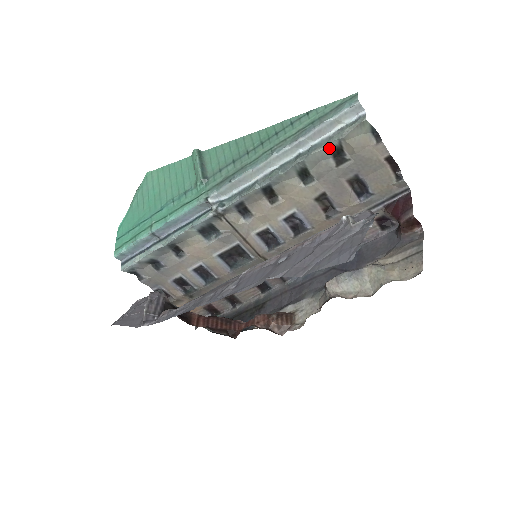
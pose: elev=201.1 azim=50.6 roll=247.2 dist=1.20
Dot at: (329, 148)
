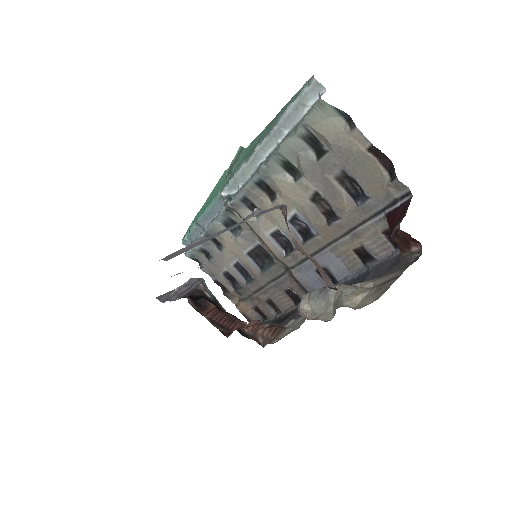
Dot at: (299, 137)
